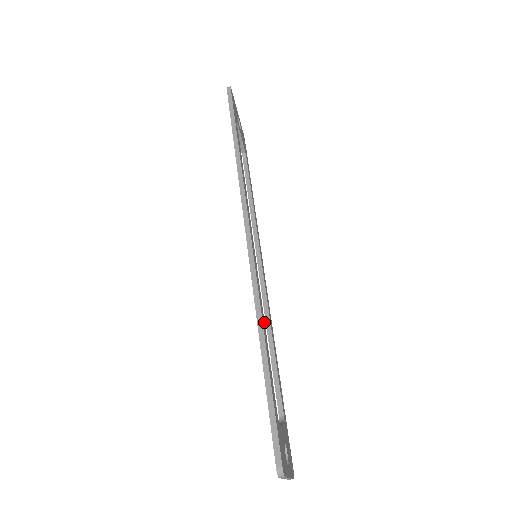
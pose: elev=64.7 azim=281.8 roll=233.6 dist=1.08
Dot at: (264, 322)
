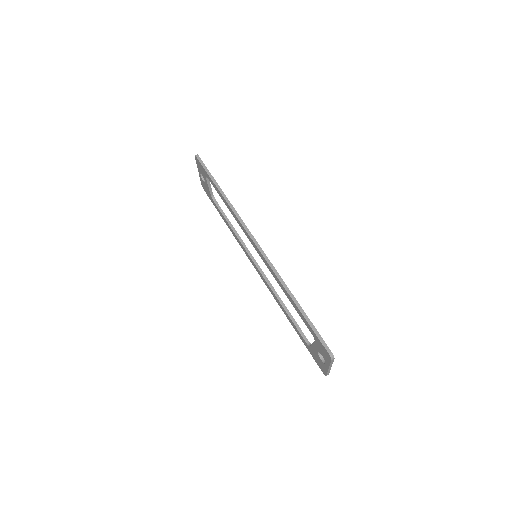
Dot at: occluded
